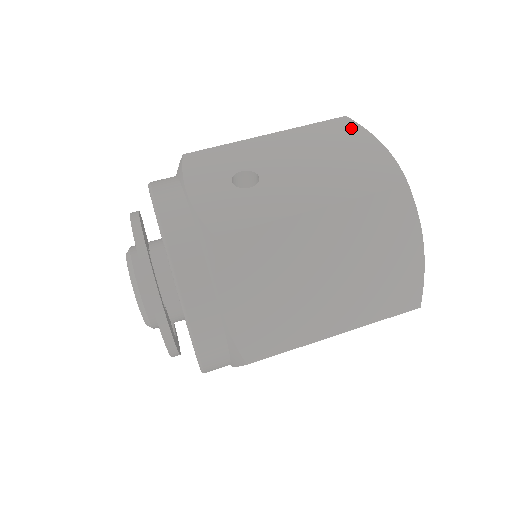
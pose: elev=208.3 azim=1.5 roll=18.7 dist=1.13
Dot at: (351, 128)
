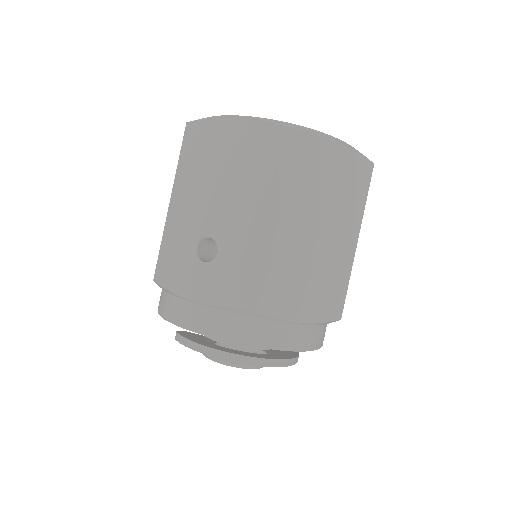
Dot at: (202, 129)
